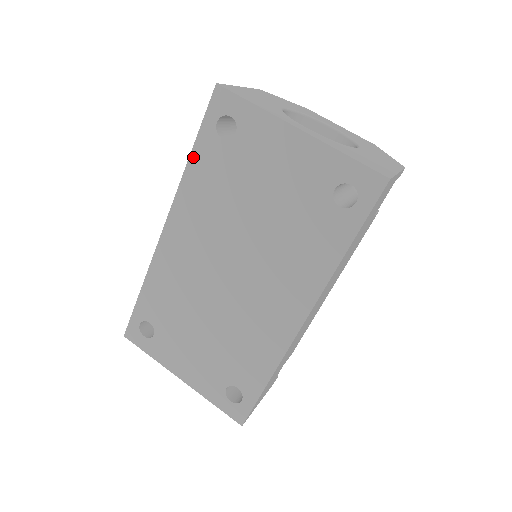
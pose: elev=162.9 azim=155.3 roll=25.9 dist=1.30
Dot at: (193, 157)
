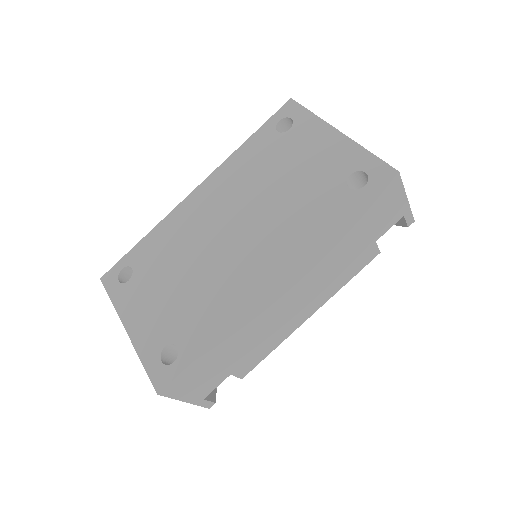
Dot at: (248, 141)
